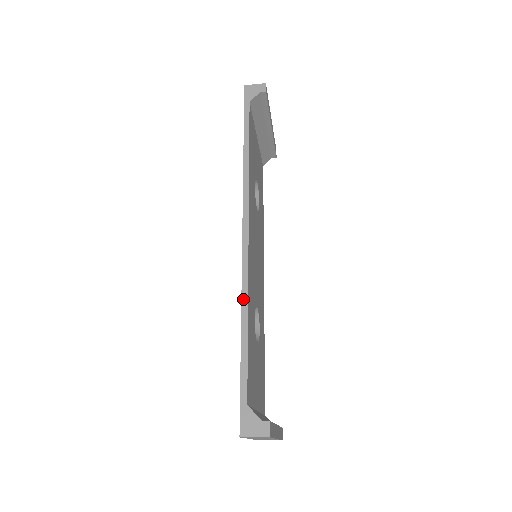
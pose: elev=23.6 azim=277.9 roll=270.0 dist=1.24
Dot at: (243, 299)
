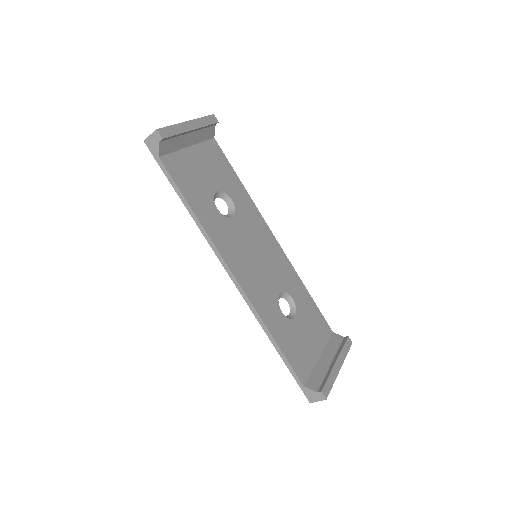
Dot at: (262, 326)
